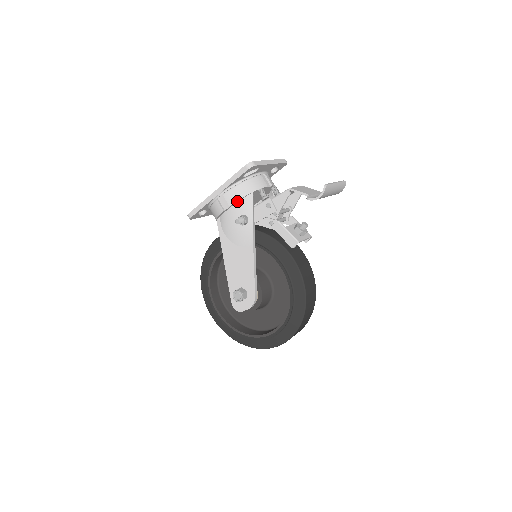
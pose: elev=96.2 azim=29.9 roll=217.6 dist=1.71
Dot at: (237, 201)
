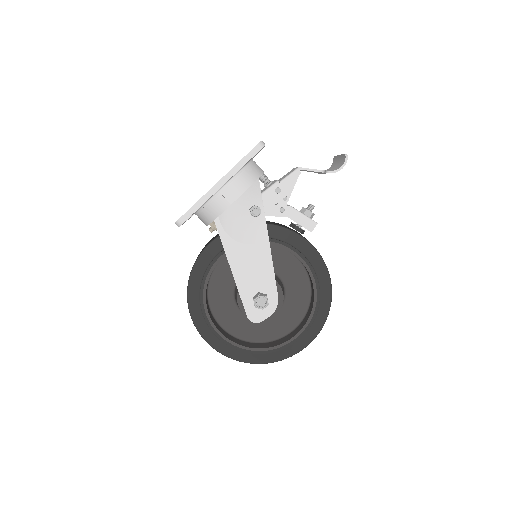
Dot at: (245, 190)
